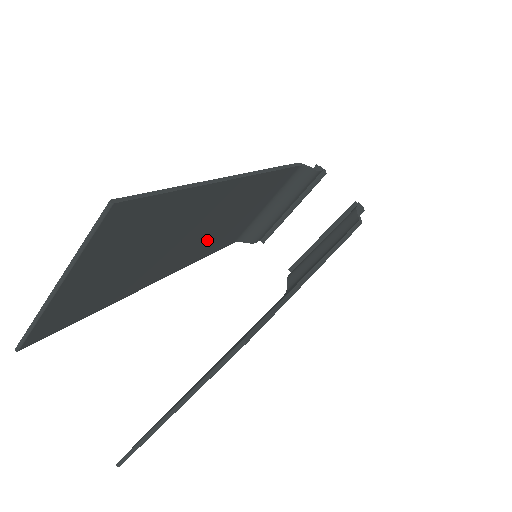
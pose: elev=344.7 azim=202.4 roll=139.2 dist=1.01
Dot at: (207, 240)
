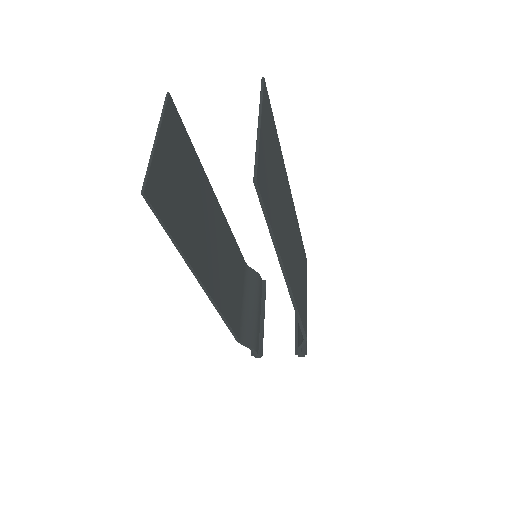
Dot at: (218, 274)
